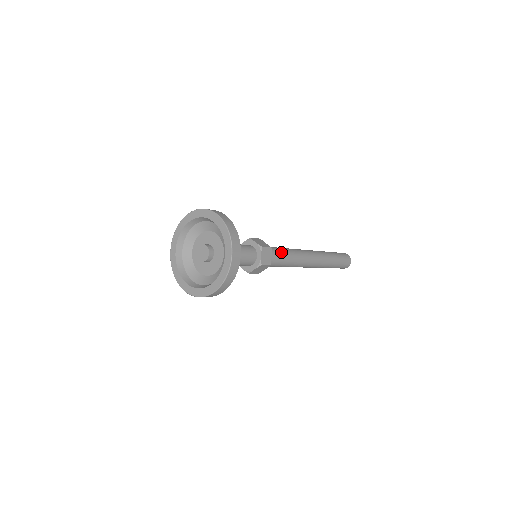
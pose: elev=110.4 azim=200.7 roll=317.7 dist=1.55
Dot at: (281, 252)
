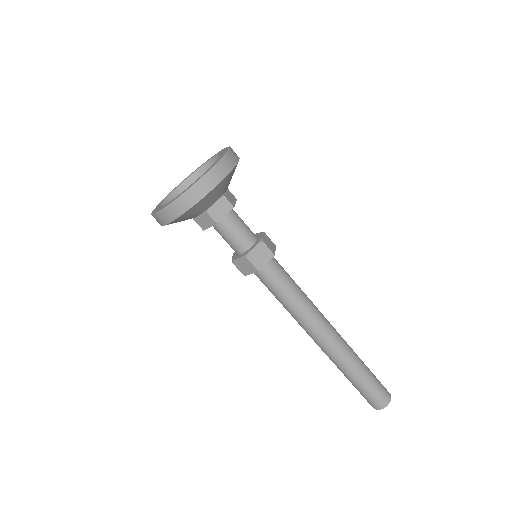
Dot at: (288, 280)
